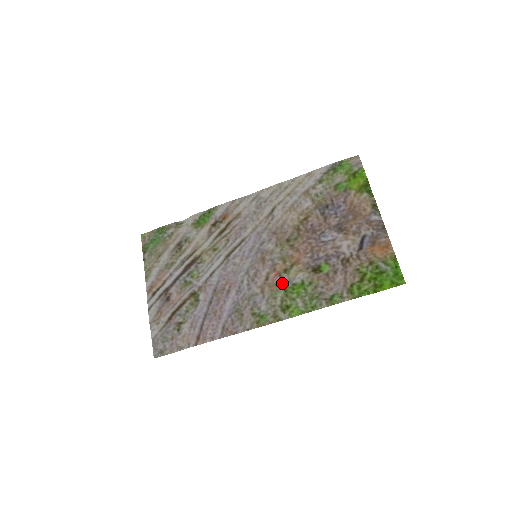
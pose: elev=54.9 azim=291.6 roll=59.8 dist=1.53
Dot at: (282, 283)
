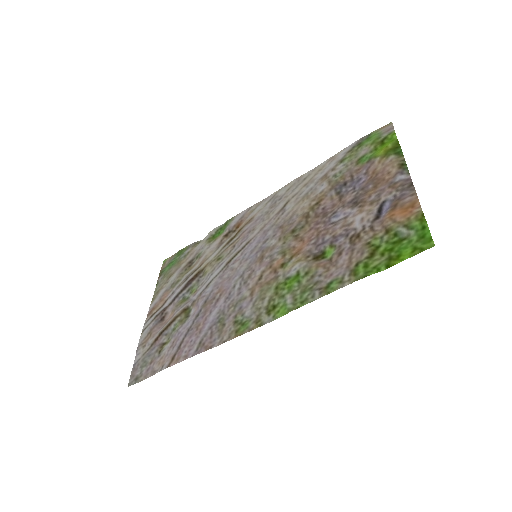
Dot at: (275, 280)
